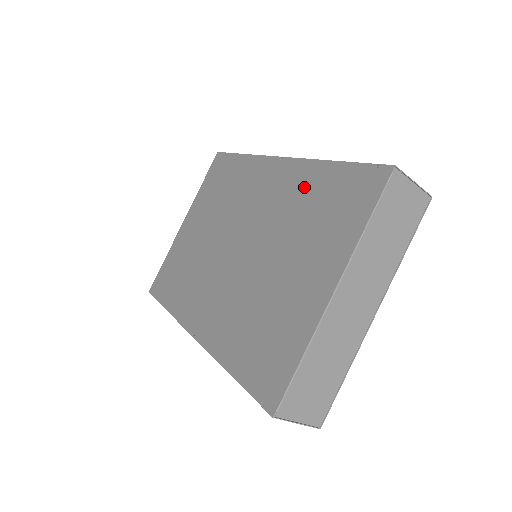
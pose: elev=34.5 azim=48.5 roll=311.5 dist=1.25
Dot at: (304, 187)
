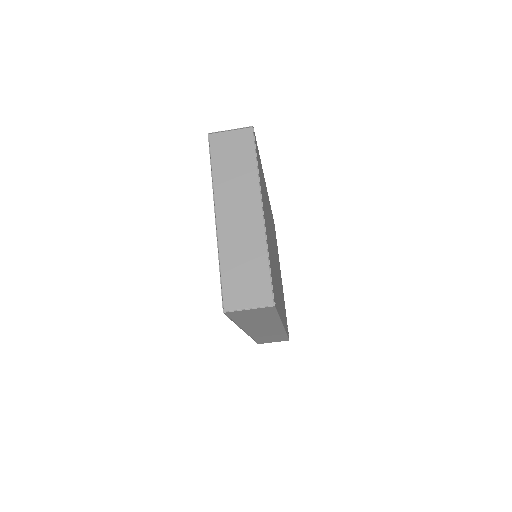
Dot at: occluded
